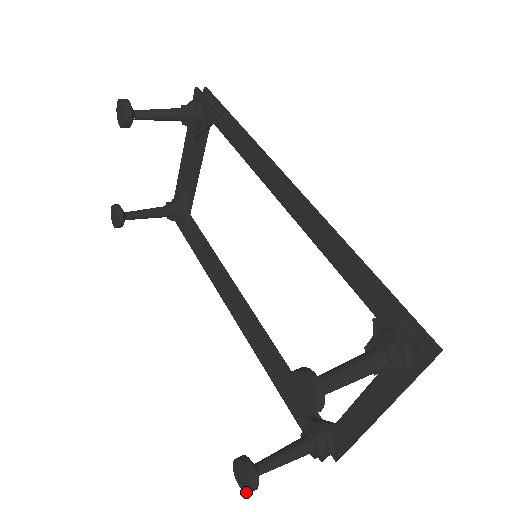
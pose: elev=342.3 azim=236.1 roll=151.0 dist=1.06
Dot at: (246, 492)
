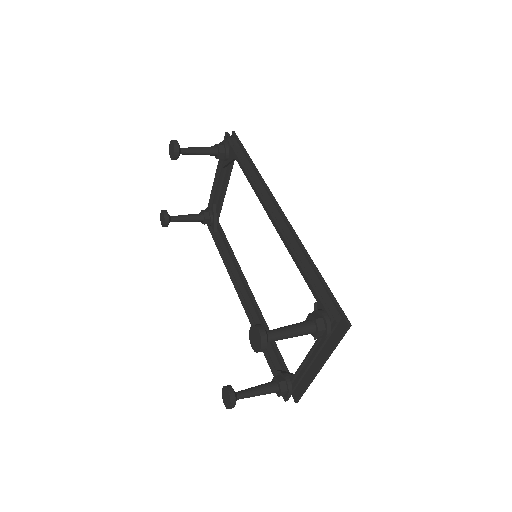
Dot at: (228, 408)
